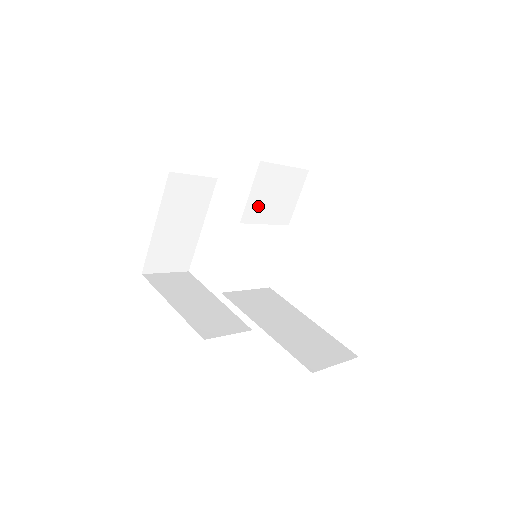
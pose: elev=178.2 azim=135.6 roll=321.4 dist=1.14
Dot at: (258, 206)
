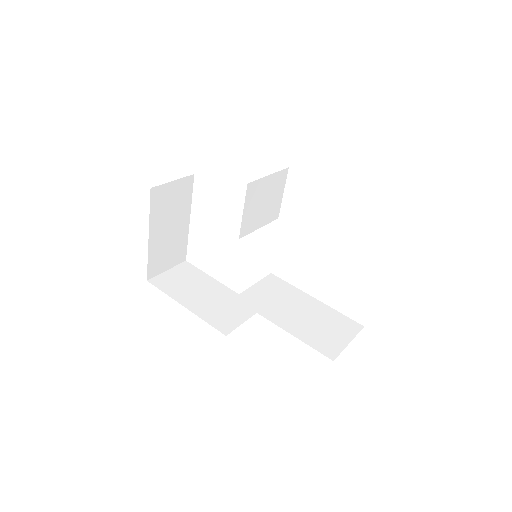
Dot at: (251, 218)
